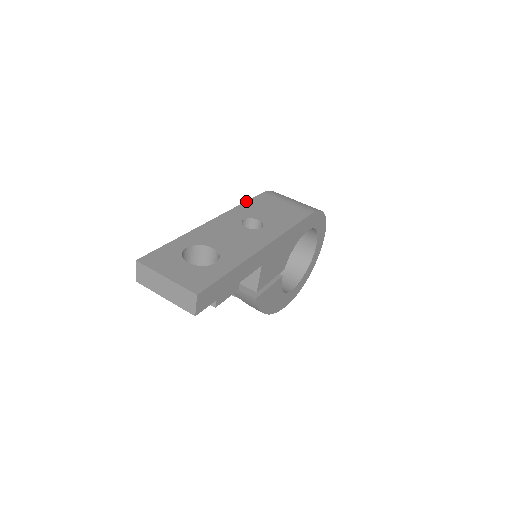
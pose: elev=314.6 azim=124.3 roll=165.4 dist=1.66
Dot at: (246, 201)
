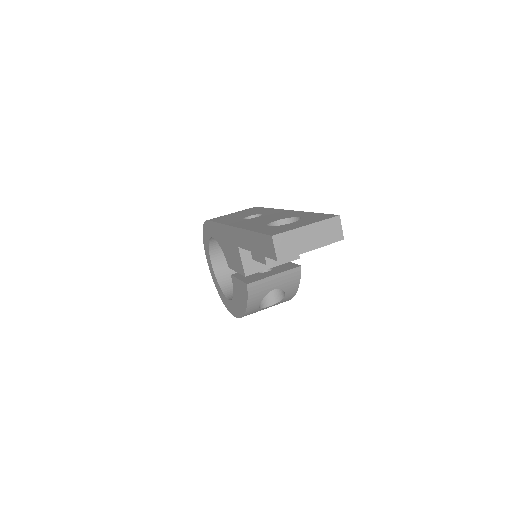
Dot at: (215, 222)
